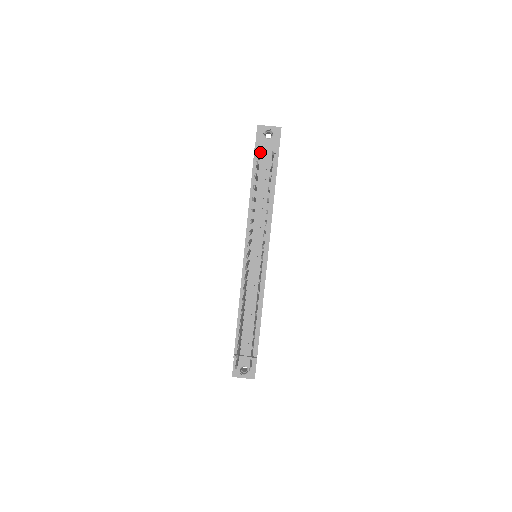
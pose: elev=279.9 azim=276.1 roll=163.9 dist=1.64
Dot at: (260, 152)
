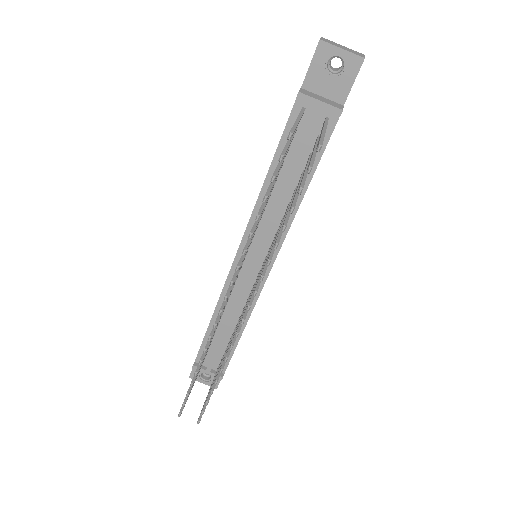
Dot at: (308, 100)
